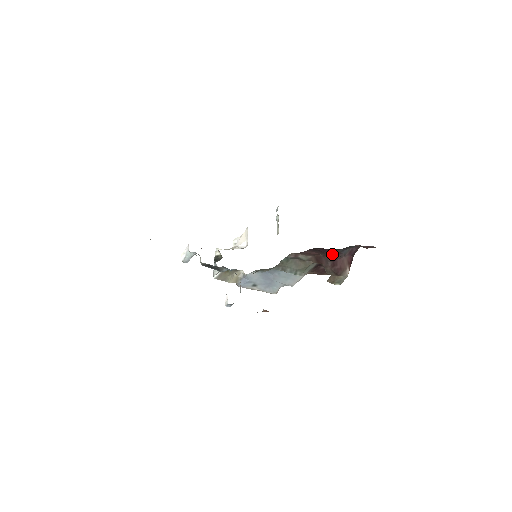
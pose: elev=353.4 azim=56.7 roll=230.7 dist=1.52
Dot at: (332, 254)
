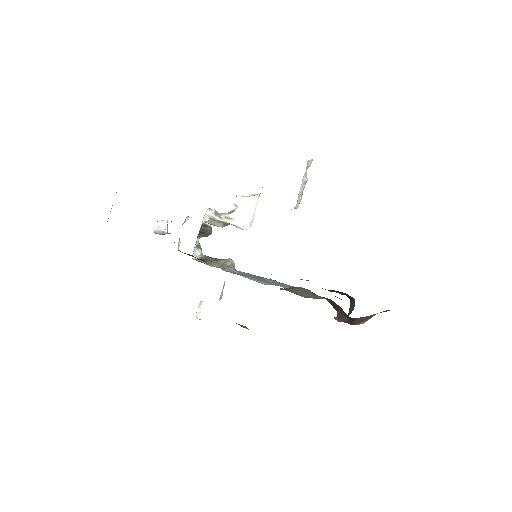
Dot at: occluded
